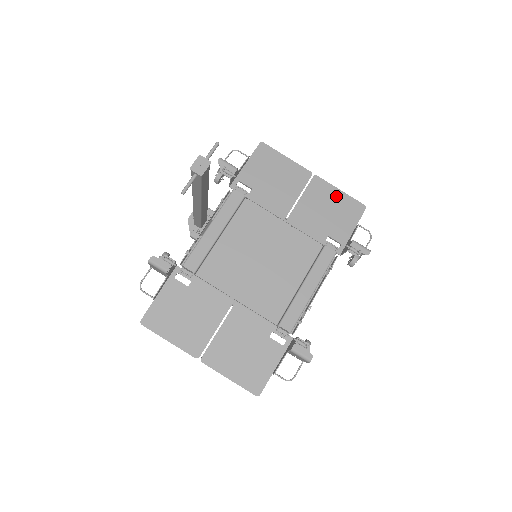
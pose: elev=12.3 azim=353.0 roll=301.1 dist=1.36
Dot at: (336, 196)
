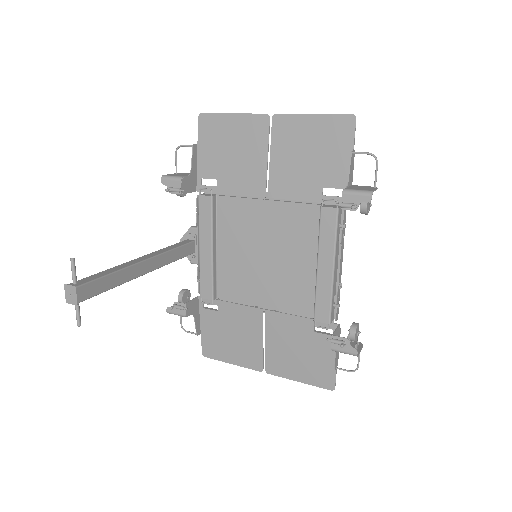
Dot at: (310, 127)
